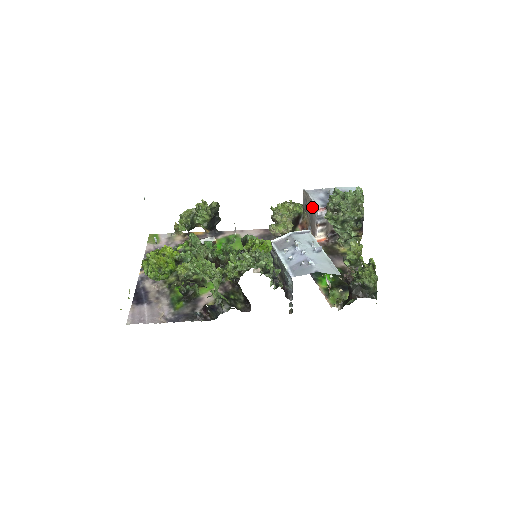
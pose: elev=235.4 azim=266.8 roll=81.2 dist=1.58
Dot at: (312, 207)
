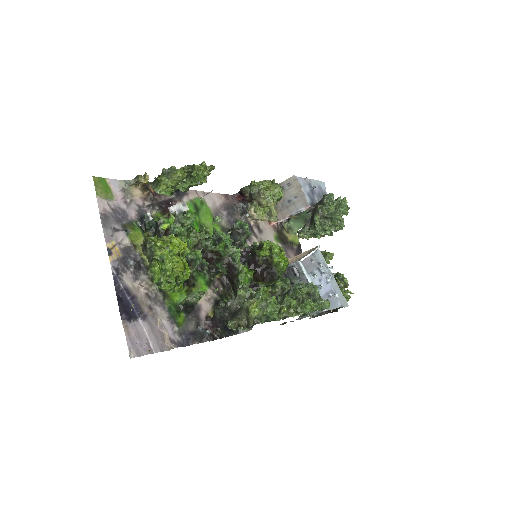
Dot at: (298, 200)
